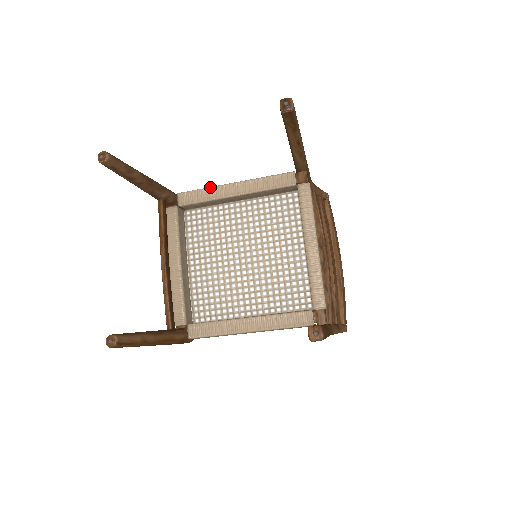
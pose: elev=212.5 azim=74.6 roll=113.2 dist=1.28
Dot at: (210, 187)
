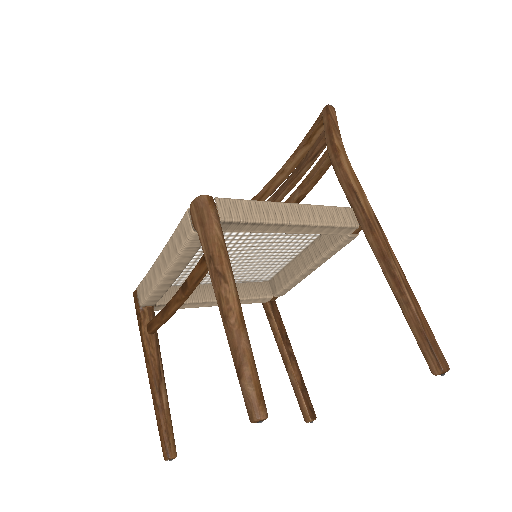
Dot at: (269, 223)
